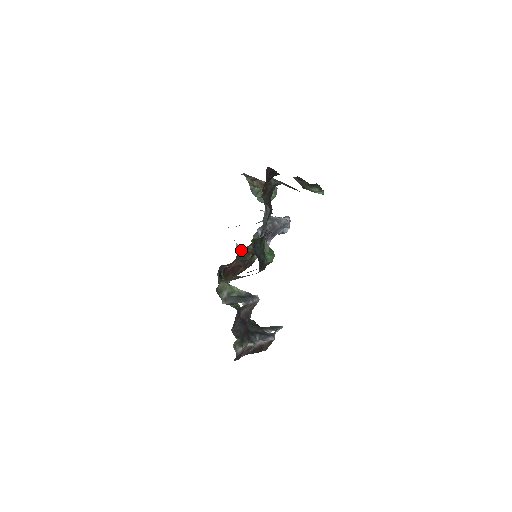
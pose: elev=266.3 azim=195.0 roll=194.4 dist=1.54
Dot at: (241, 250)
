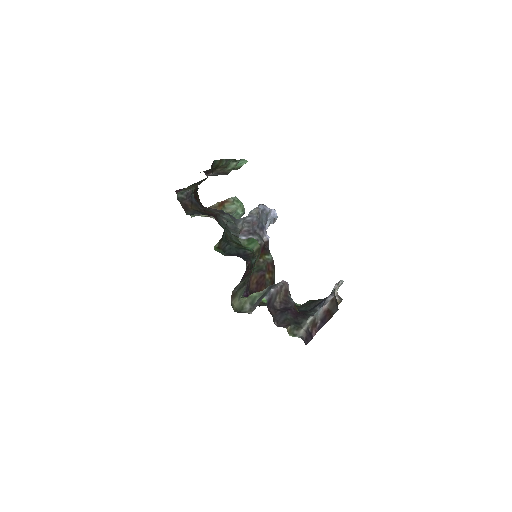
Dot at: (247, 265)
